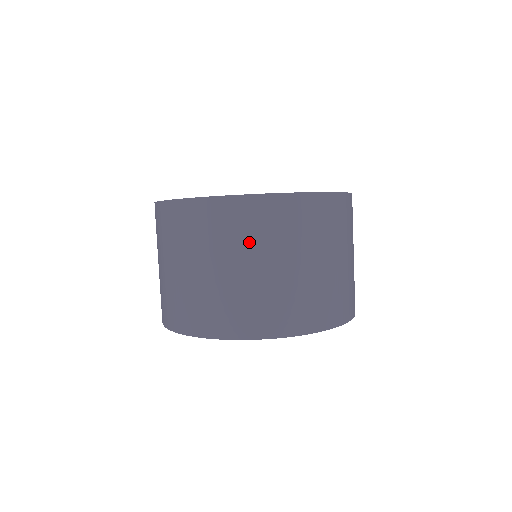
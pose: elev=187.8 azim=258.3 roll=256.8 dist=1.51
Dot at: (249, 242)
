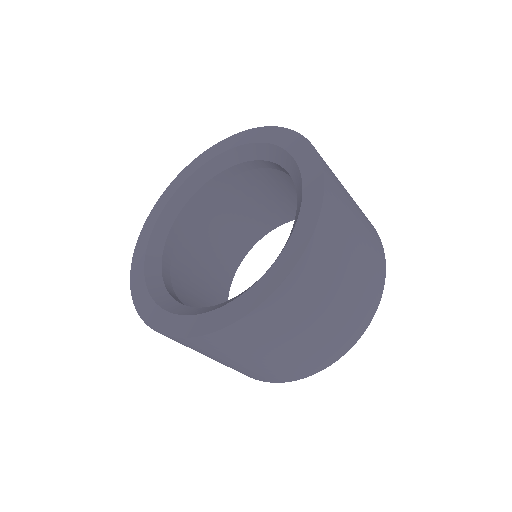
Dot at: occluded
